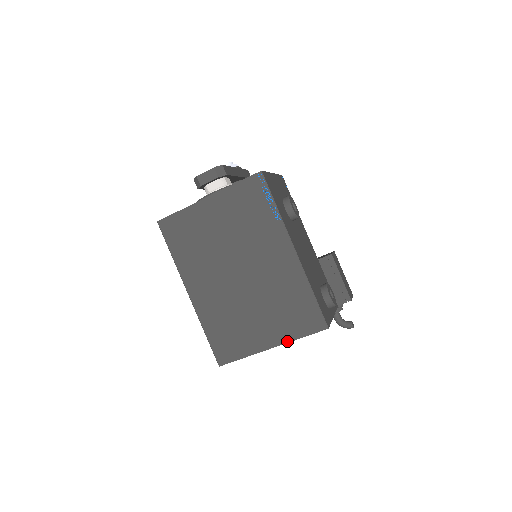
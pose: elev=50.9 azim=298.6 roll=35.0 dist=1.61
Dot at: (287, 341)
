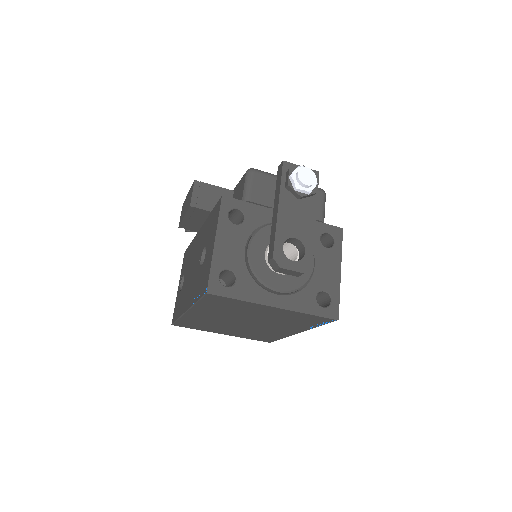
Dot at: occluded
